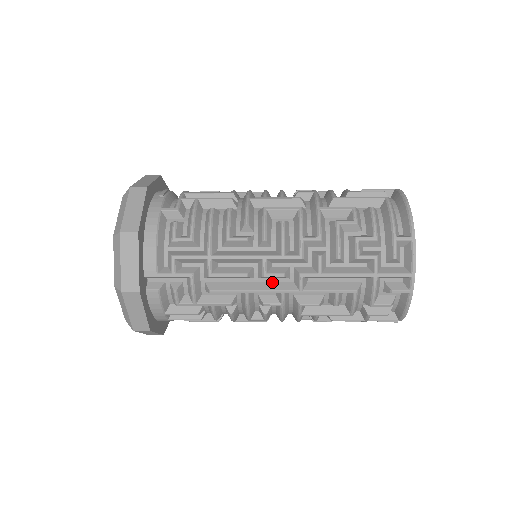
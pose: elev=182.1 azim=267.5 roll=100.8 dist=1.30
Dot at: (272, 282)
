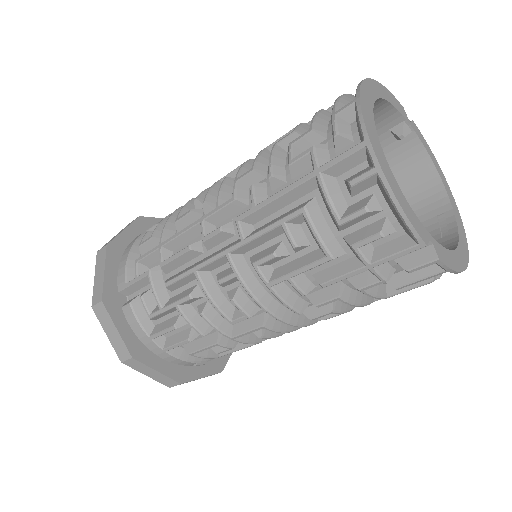
Dot at: (221, 249)
